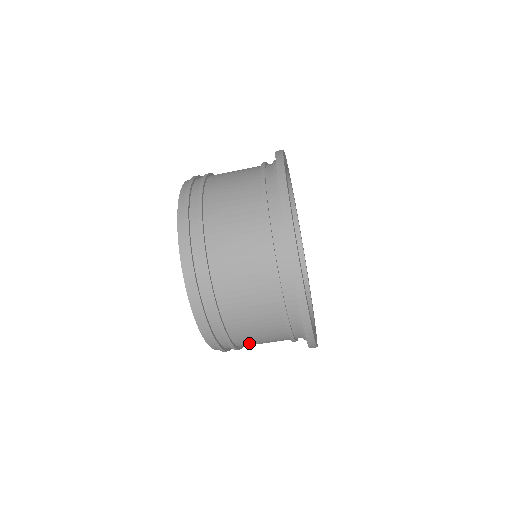
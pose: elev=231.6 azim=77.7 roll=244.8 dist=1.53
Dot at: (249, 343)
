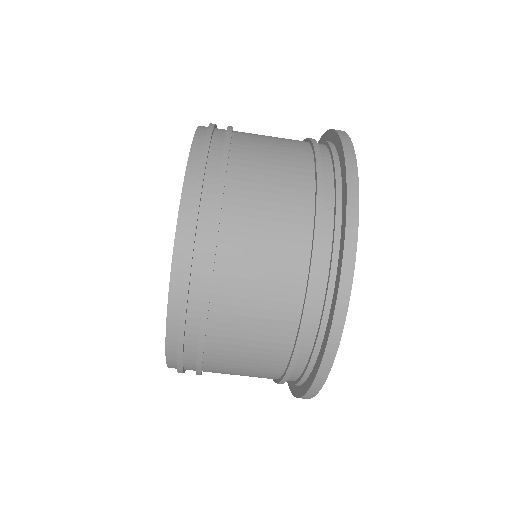
Dot at: occluded
